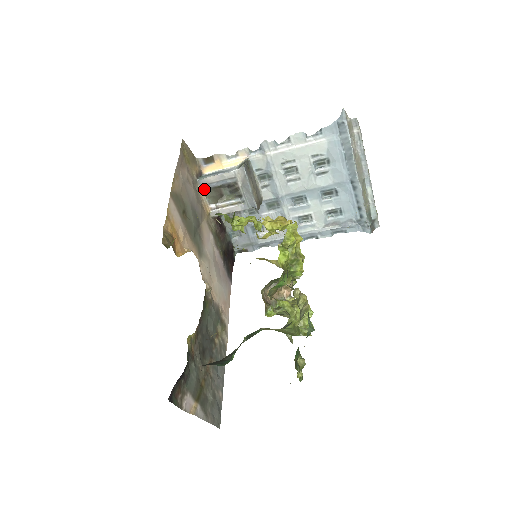
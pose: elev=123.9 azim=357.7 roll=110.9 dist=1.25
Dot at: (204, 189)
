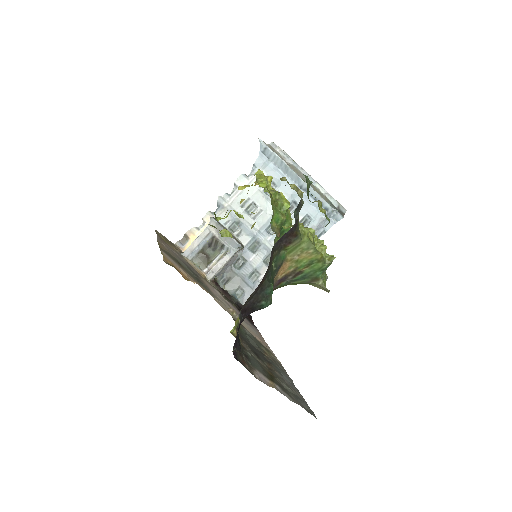
Dot at: (191, 259)
